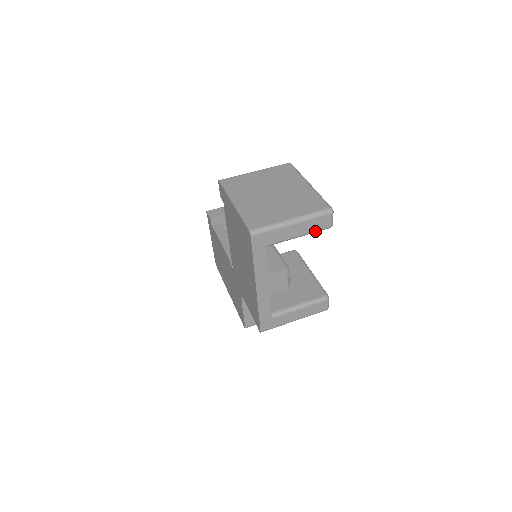
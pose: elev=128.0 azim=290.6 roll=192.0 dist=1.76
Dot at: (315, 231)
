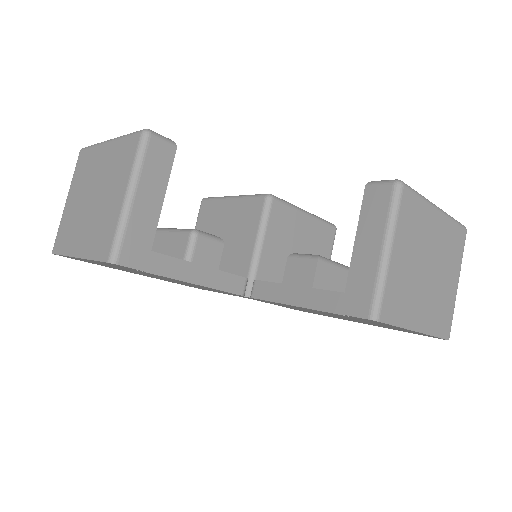
Dot at: occluded
